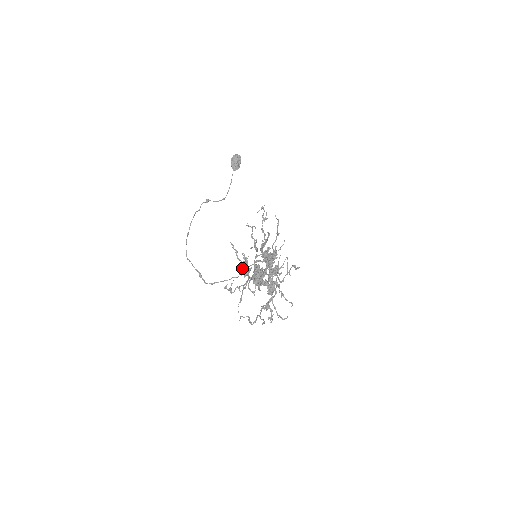
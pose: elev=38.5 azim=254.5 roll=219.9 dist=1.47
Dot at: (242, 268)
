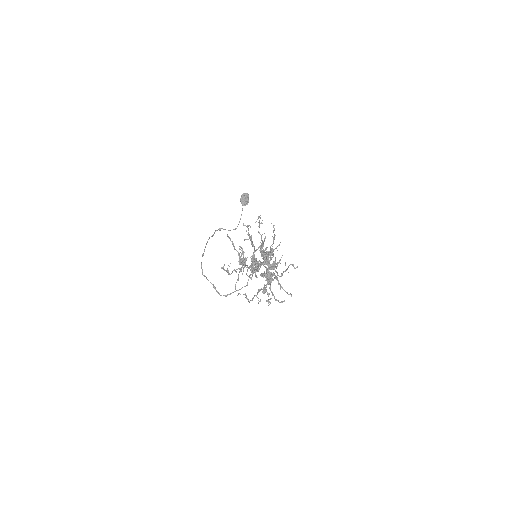
Dot at: (239, 258)
